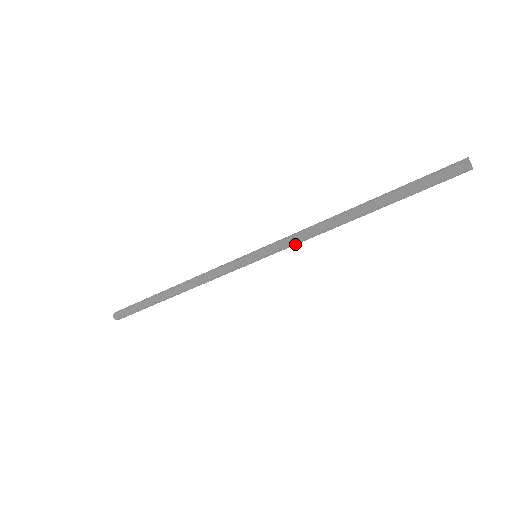
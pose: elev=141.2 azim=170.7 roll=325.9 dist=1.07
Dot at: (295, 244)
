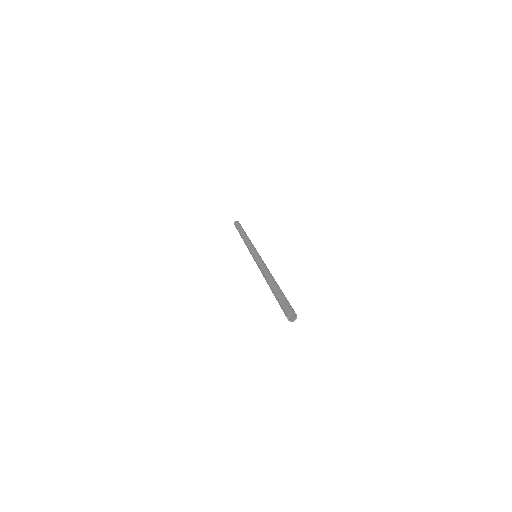
Dot at: occluded
